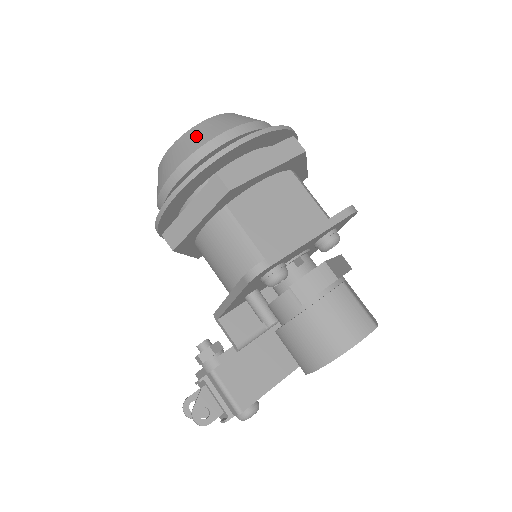
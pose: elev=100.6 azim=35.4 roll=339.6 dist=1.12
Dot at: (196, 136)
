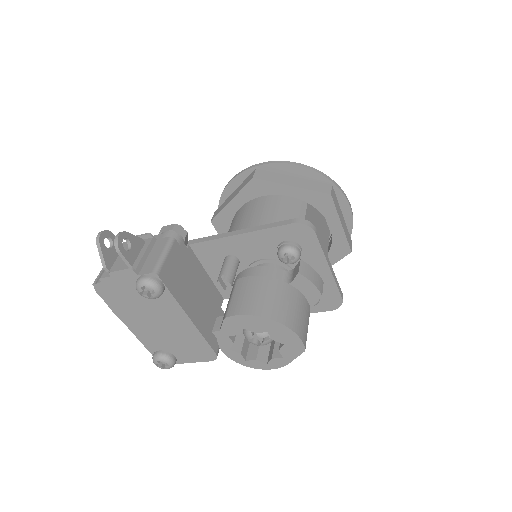
Dot at: occluded
